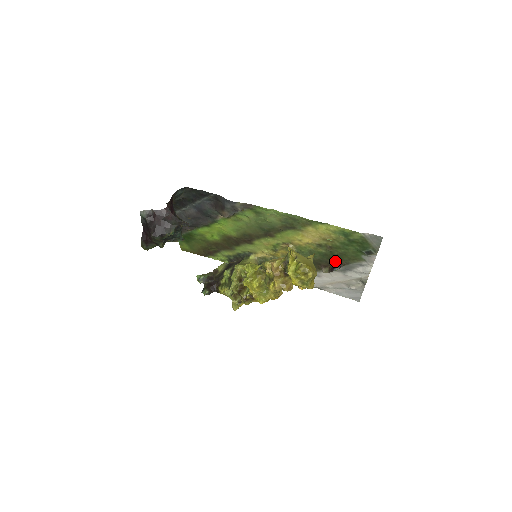
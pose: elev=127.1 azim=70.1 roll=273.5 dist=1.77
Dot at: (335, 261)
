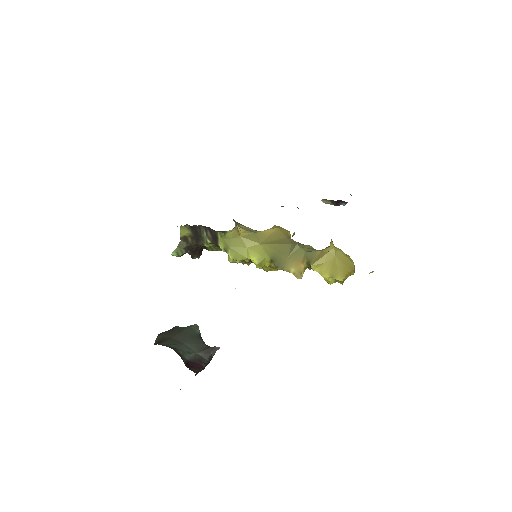
Dot at: occluded
